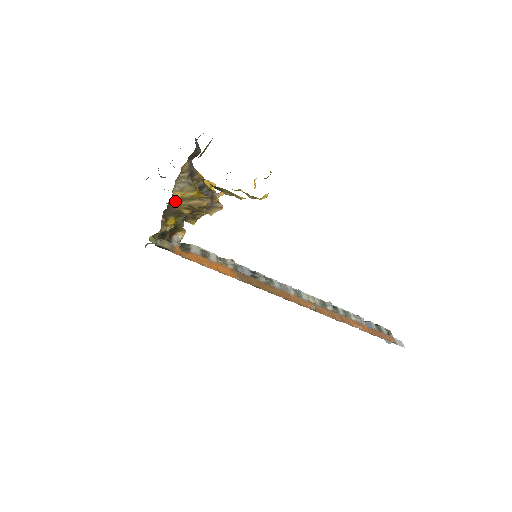
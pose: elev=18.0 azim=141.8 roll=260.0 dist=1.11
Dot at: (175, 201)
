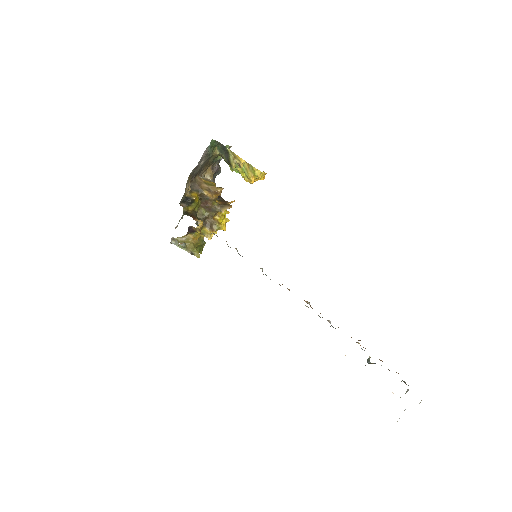
Dot at: (200, 181)
